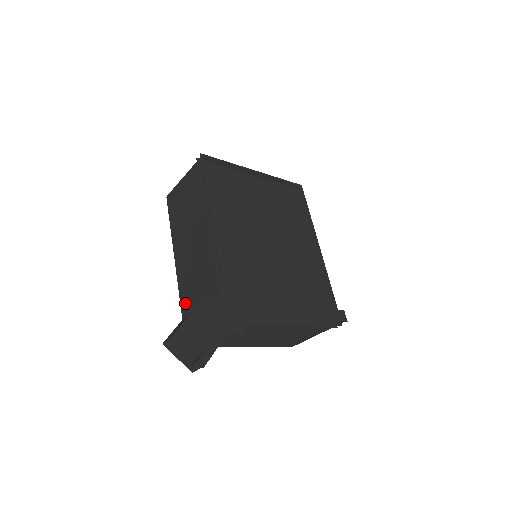
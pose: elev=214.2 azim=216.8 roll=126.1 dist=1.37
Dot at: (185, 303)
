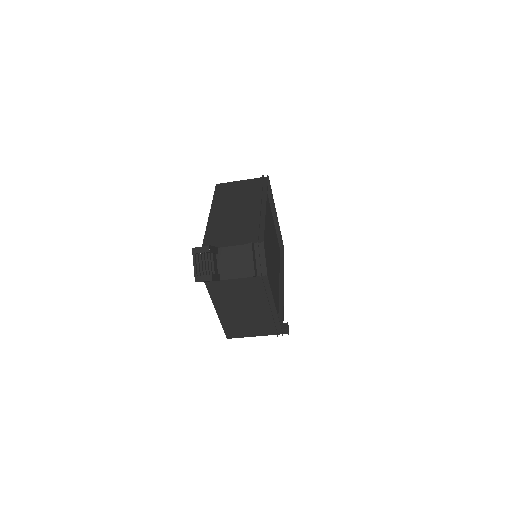
Dot at: (210, 241)
